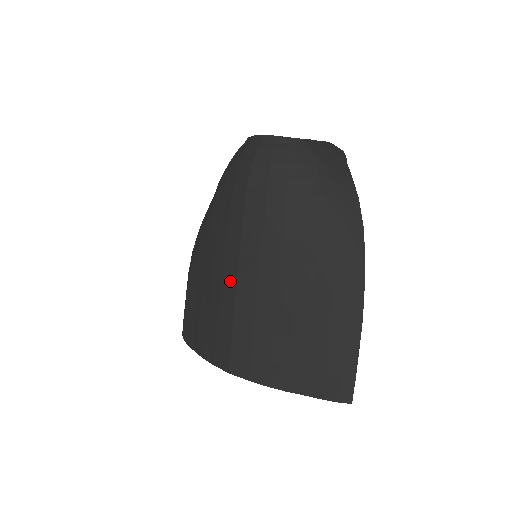
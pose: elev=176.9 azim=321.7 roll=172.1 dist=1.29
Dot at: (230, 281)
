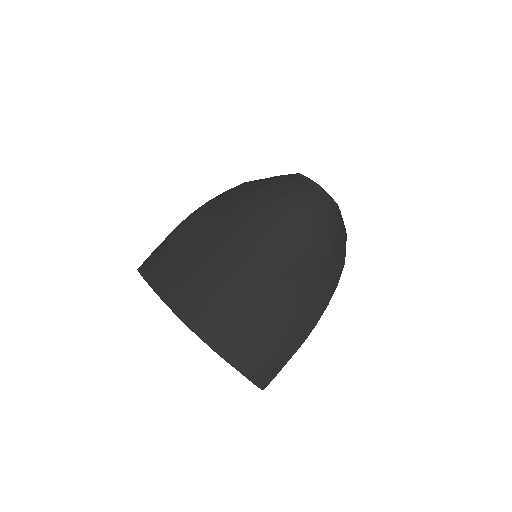
Dot at: (232, 263)
